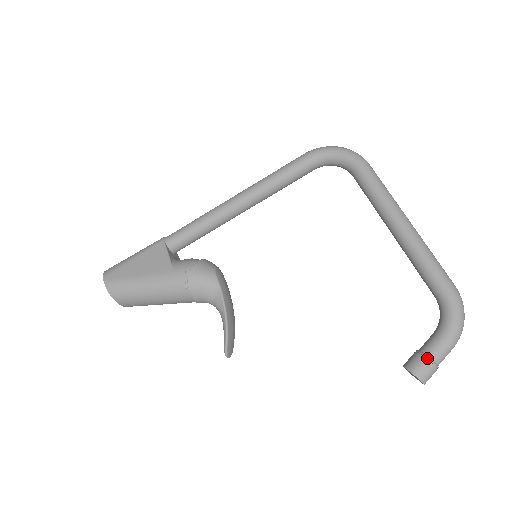
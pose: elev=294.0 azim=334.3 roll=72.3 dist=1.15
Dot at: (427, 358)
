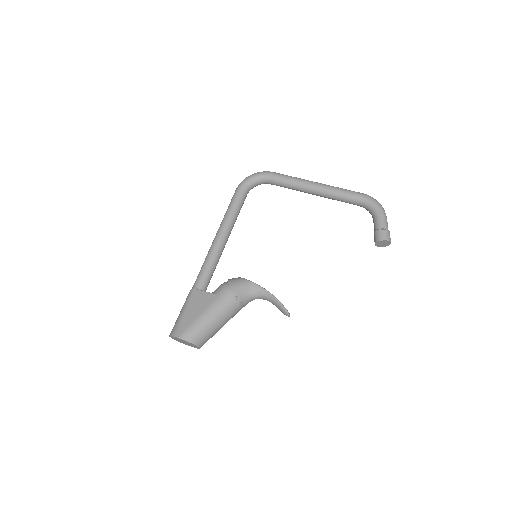
Dot at: (382, 229)
